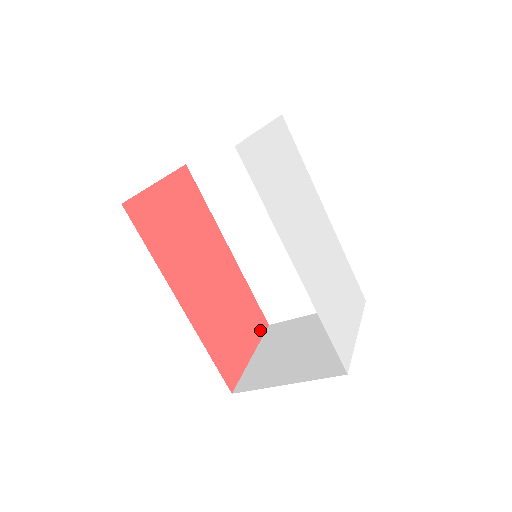
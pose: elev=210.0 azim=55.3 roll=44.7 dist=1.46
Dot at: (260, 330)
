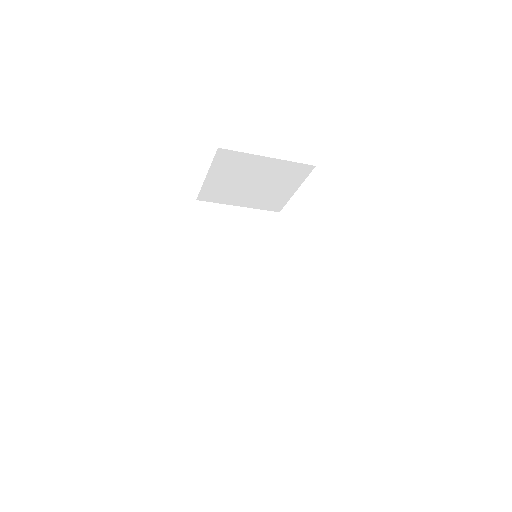
Dot at: occluded
